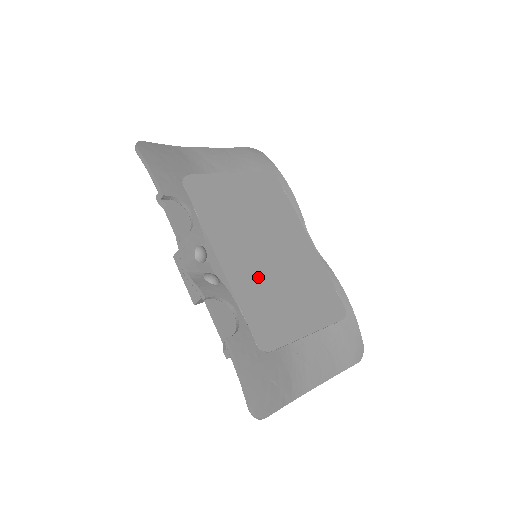
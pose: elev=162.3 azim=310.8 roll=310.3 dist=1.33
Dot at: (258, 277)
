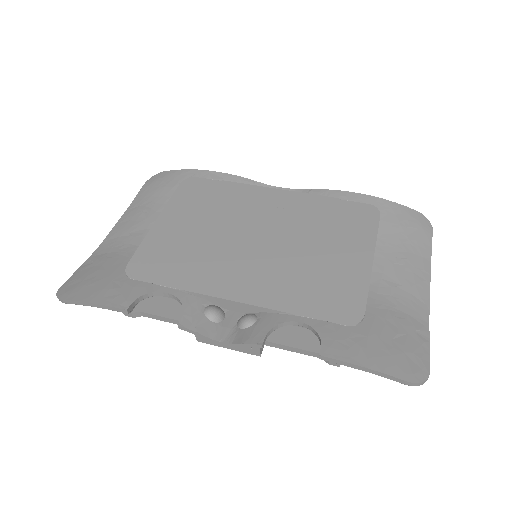
Dot at: (279, 271)
